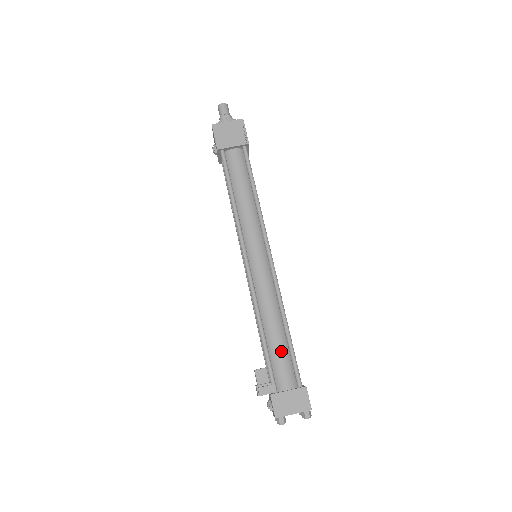
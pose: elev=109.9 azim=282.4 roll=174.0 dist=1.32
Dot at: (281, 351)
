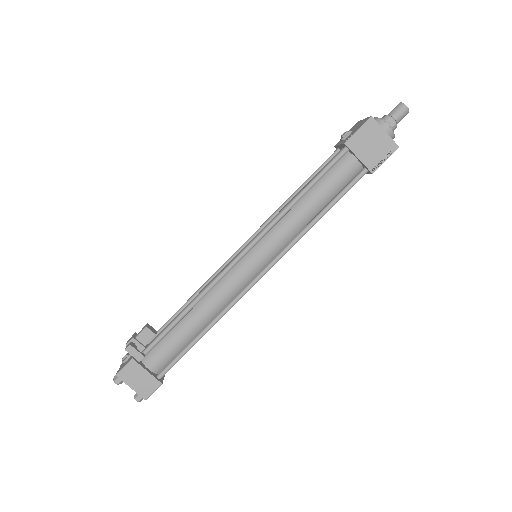
Dot at: (179, 342)
